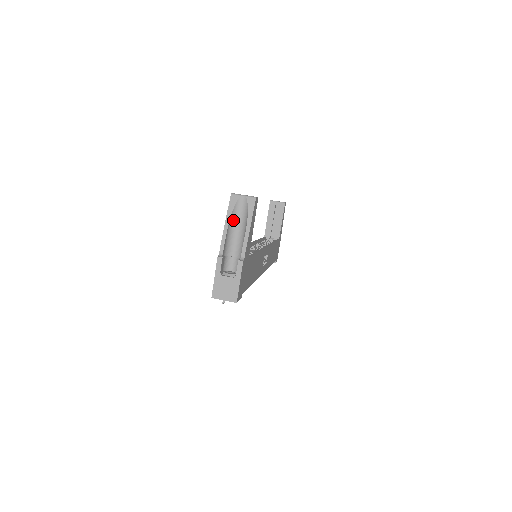
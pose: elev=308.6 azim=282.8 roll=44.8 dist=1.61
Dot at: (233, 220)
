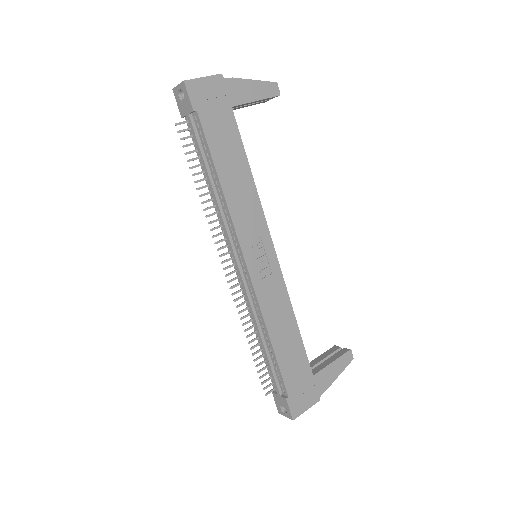
Dot at: occluded
